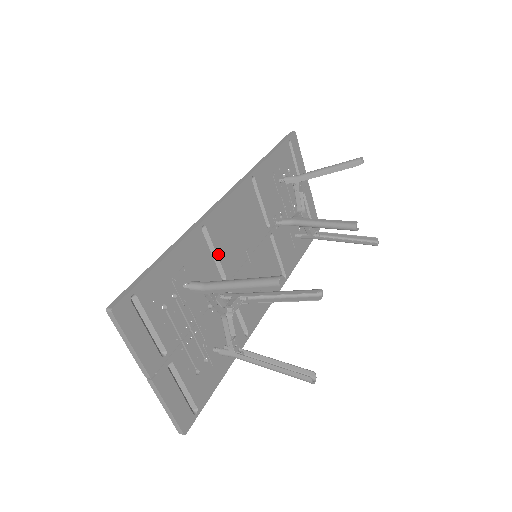
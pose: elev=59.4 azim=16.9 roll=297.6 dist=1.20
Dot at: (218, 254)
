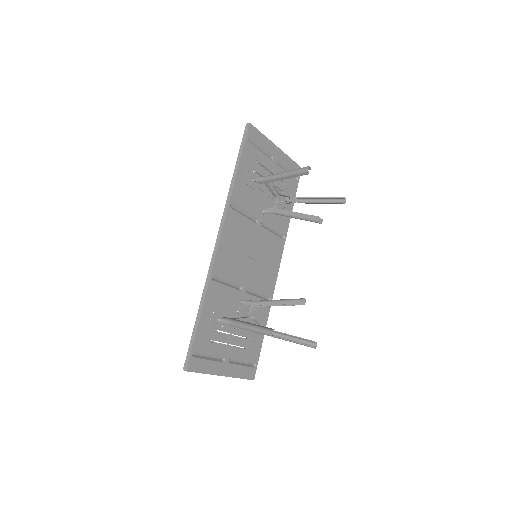
Dot at: (230, 280)
